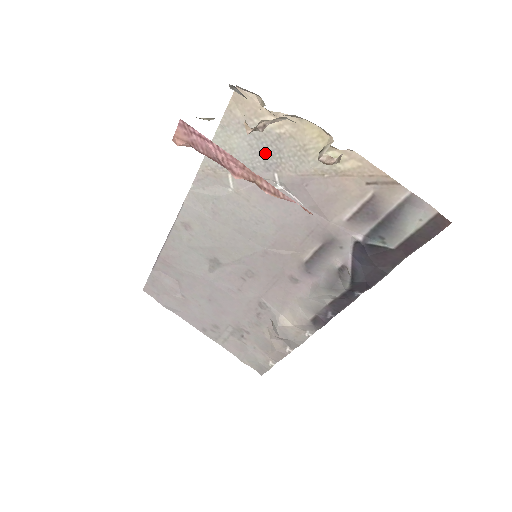
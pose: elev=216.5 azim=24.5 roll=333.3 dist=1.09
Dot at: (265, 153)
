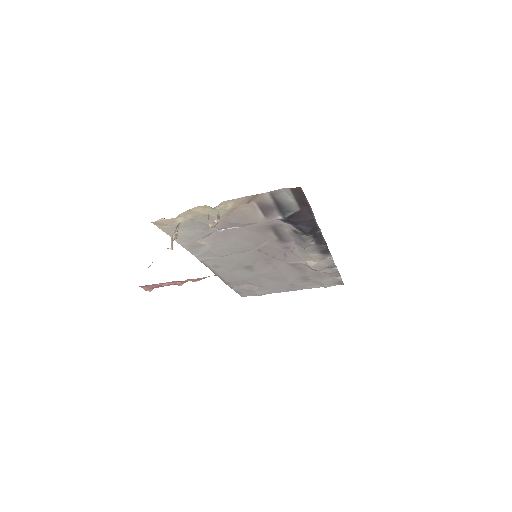
Dot at: (197, 227)
